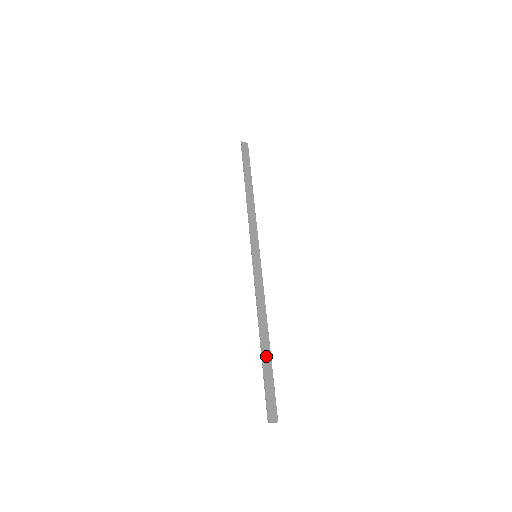
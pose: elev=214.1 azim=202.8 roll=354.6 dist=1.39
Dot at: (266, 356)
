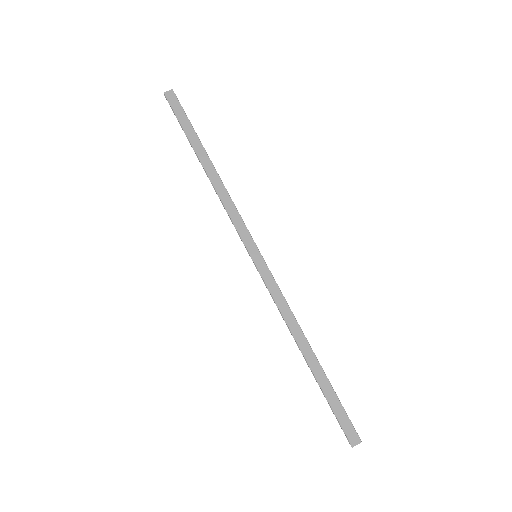
Dot at: (320, 377)
